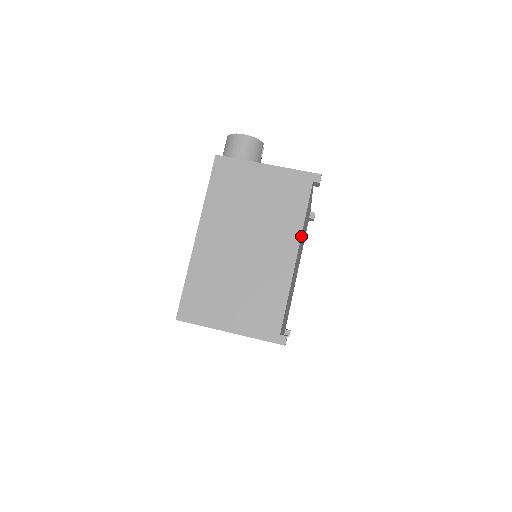
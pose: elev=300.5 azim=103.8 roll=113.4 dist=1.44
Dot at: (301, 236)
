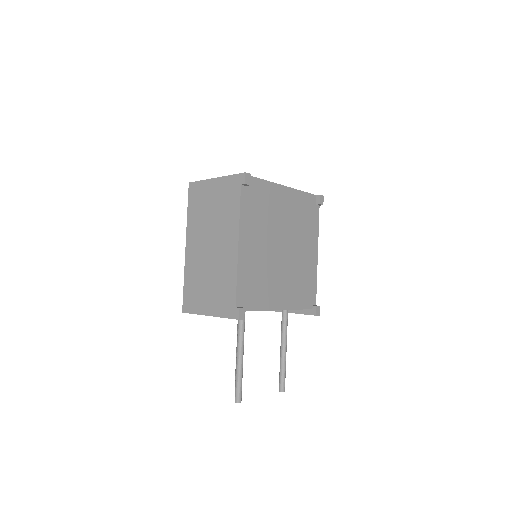
Dot at: (294, 194)
